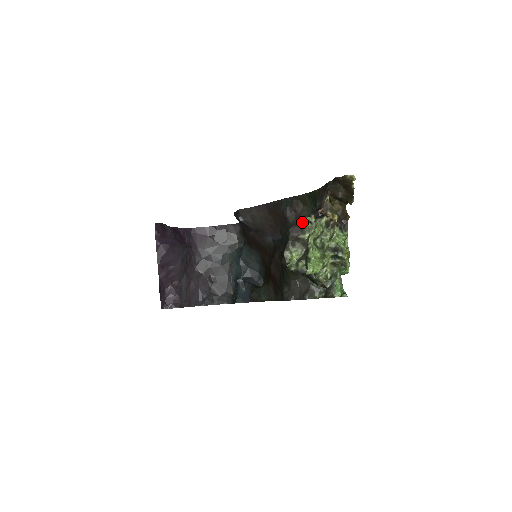
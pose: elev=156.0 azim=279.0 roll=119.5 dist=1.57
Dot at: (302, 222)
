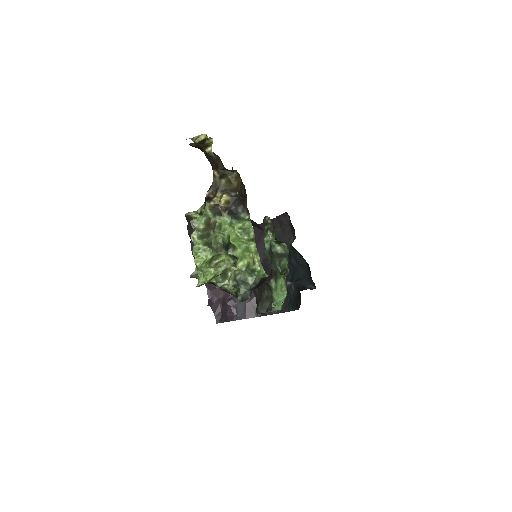
Dot at: (189, 216)
